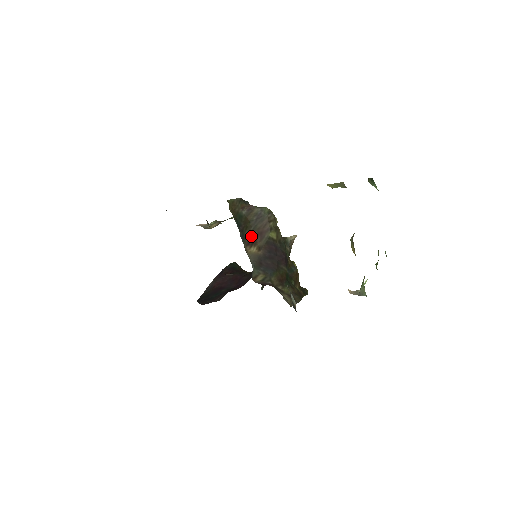
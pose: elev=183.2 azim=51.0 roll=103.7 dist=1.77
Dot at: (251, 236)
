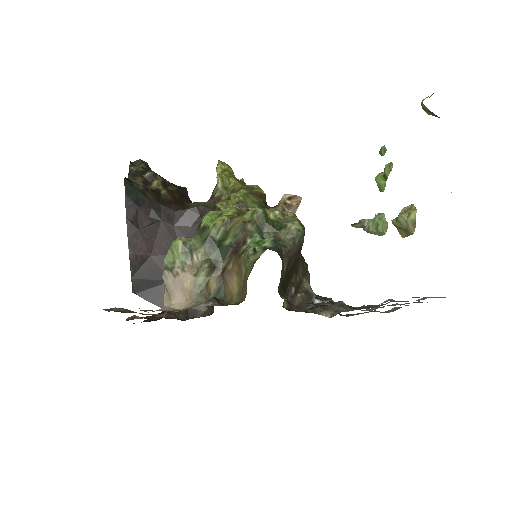
Dot at: (288, 281)
